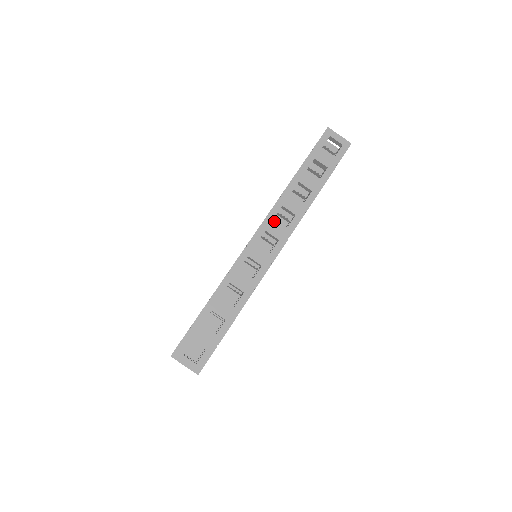
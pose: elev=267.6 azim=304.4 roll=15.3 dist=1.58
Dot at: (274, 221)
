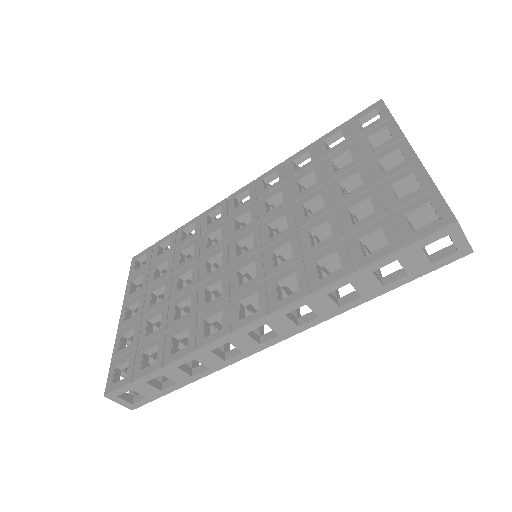
Dot at: (284, 317)
